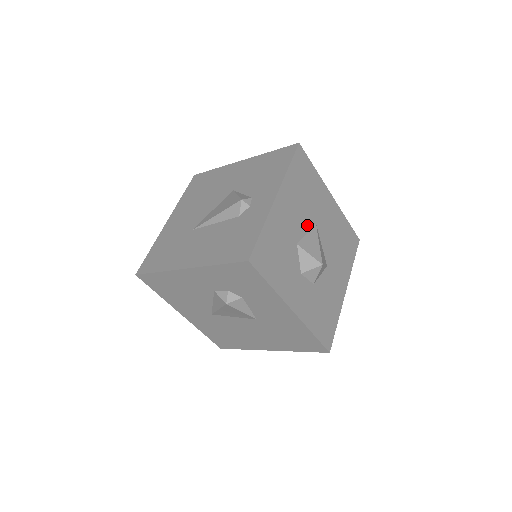
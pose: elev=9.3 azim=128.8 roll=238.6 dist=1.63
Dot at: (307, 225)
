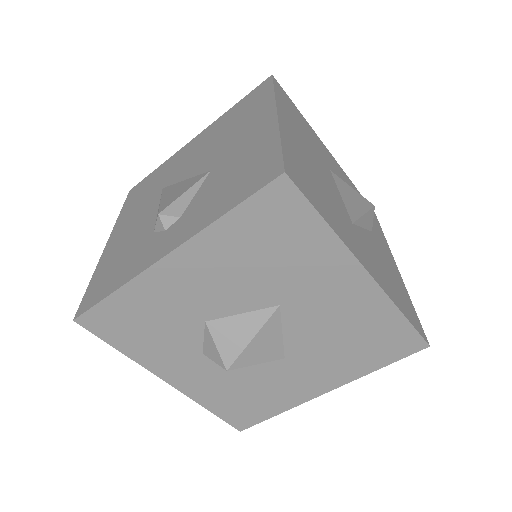
Dot at: (249, 303)
